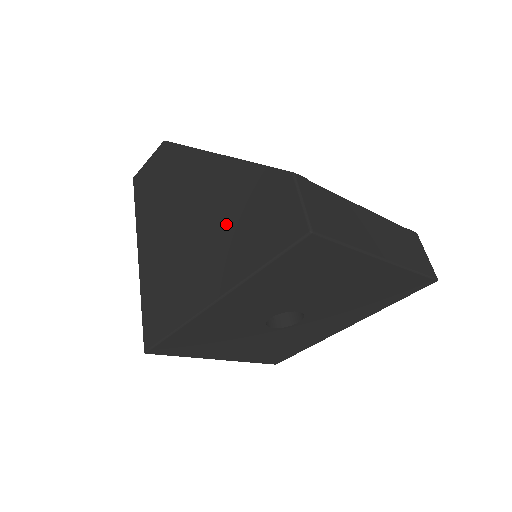
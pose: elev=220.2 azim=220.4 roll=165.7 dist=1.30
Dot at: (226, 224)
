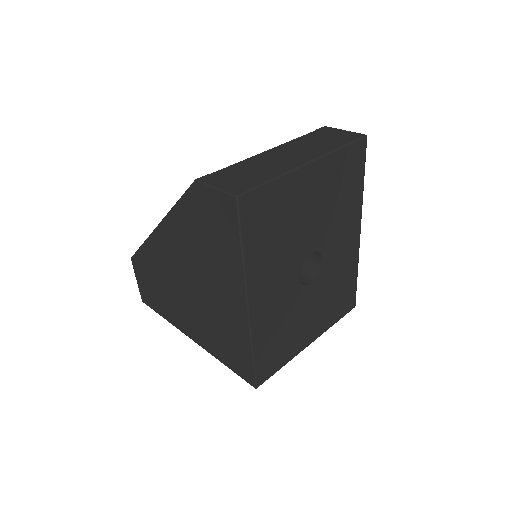
Dot at: (203, 255)
